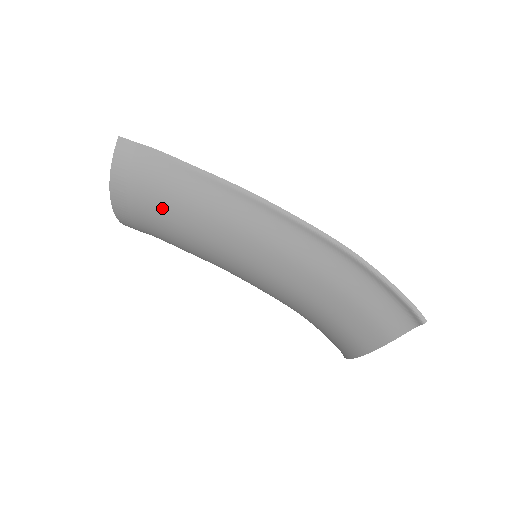
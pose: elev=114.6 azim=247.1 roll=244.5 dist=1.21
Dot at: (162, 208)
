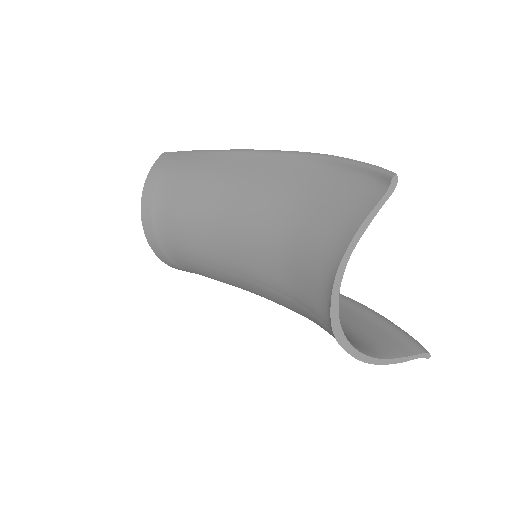
Dot at: (176, 189)
